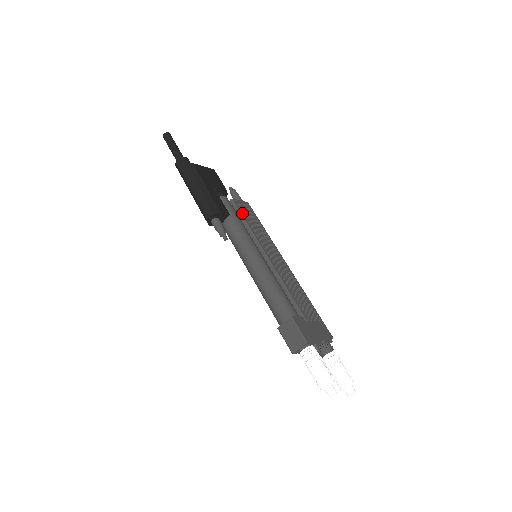
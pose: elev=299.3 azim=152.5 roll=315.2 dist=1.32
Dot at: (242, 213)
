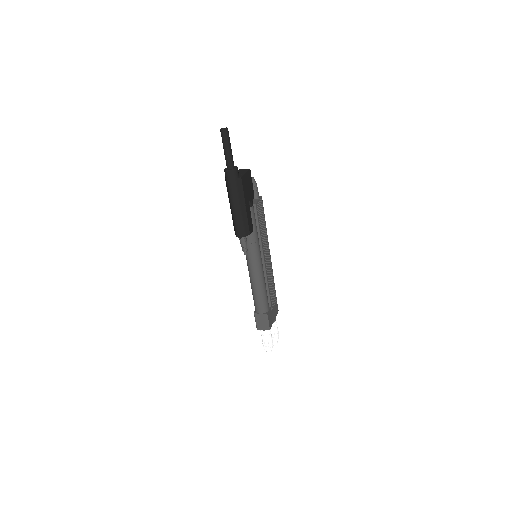
Dot at: (258, 219)
